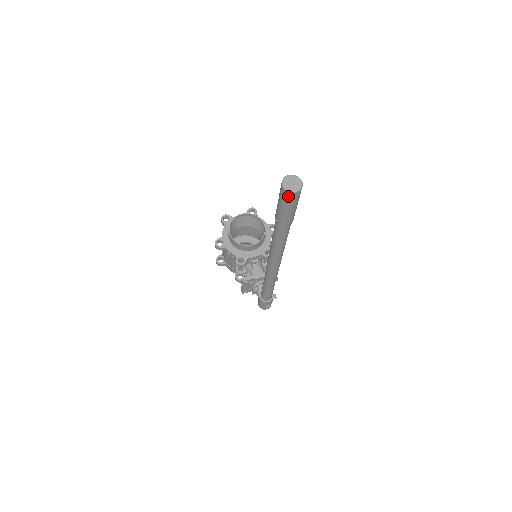
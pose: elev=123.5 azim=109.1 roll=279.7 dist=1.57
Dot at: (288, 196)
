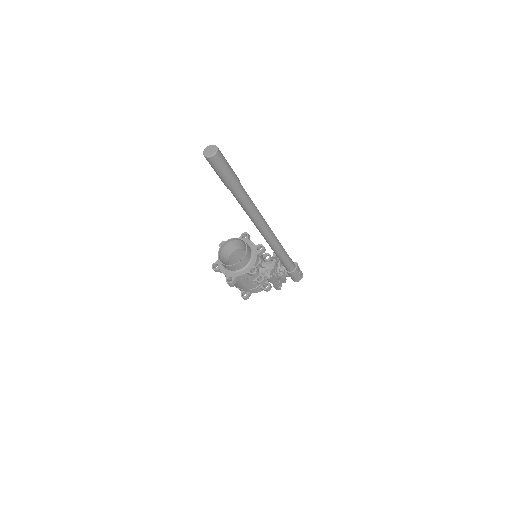
Dot at: (217, 159)
